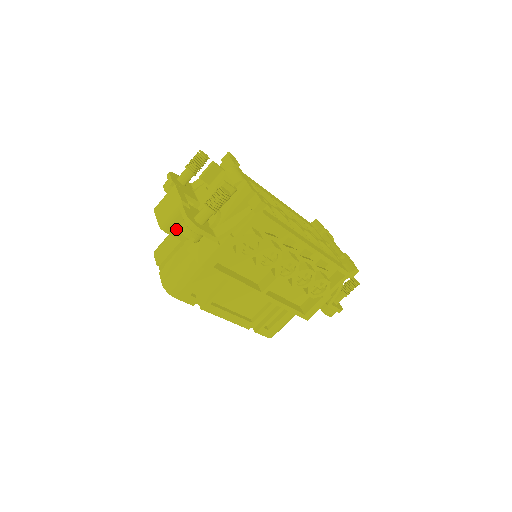
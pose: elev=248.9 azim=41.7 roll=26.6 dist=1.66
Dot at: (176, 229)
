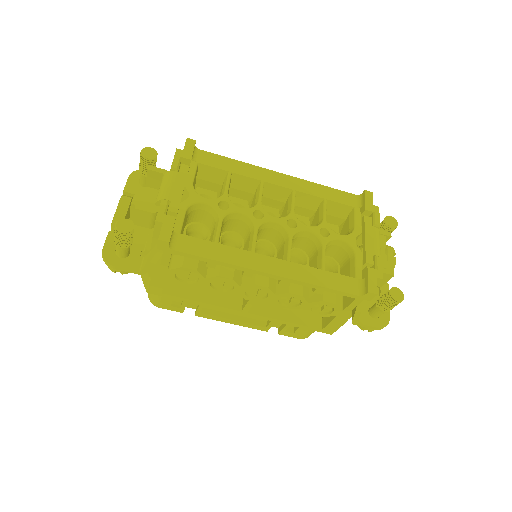
Dot at: occluded
